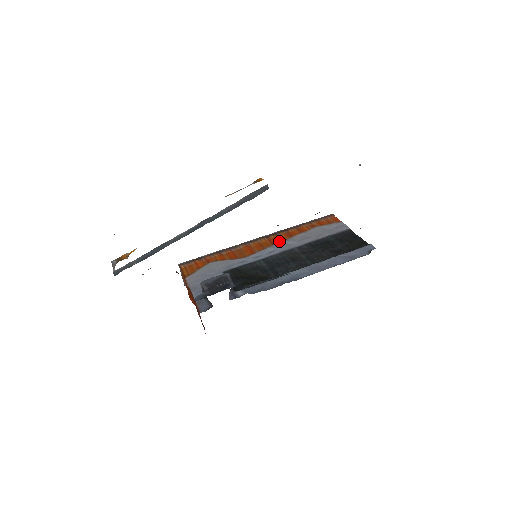
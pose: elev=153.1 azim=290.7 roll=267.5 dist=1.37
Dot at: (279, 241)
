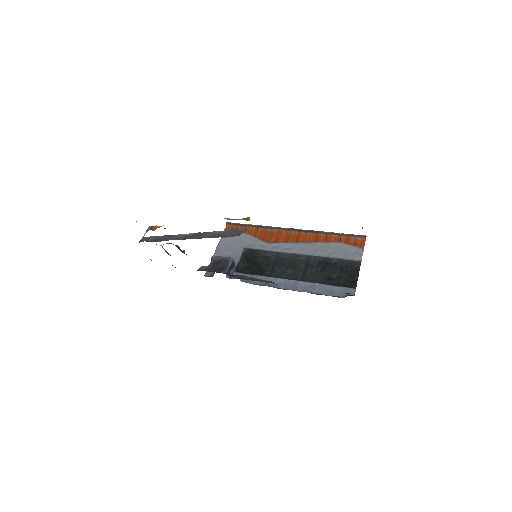
Dot at: (302, 241)
